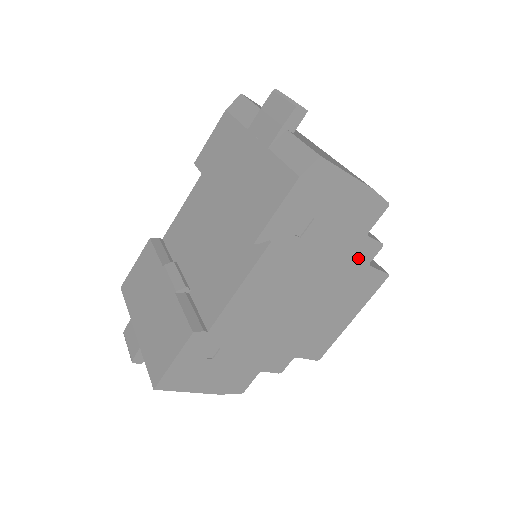
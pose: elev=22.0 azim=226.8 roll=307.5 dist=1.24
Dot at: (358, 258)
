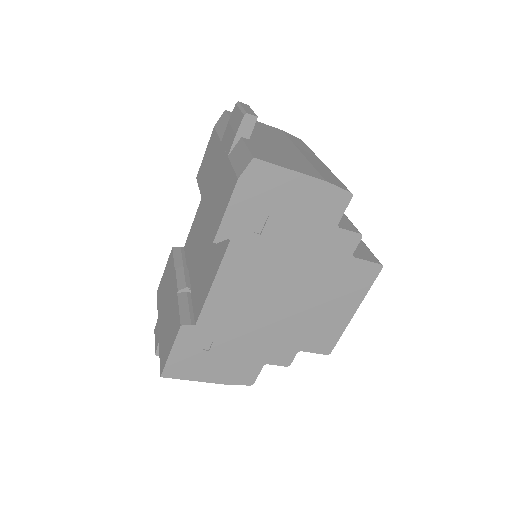
Dot at: (336, 250)
